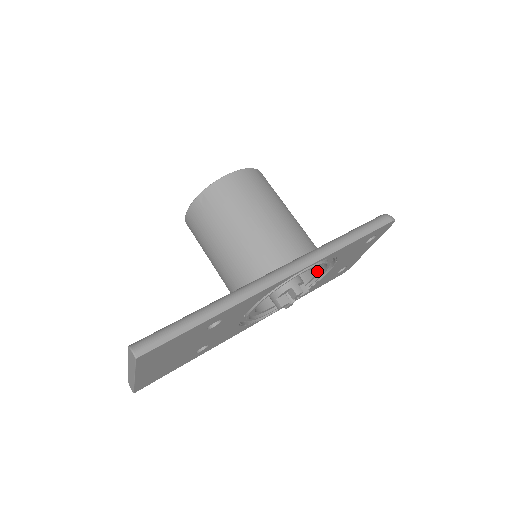
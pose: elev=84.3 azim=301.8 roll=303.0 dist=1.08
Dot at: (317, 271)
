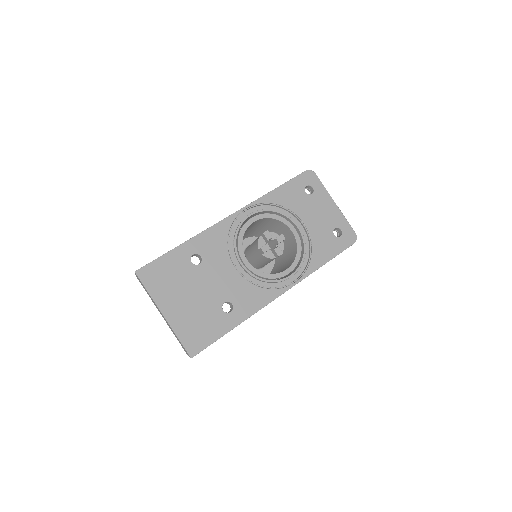
Dot at: (288, 227)
